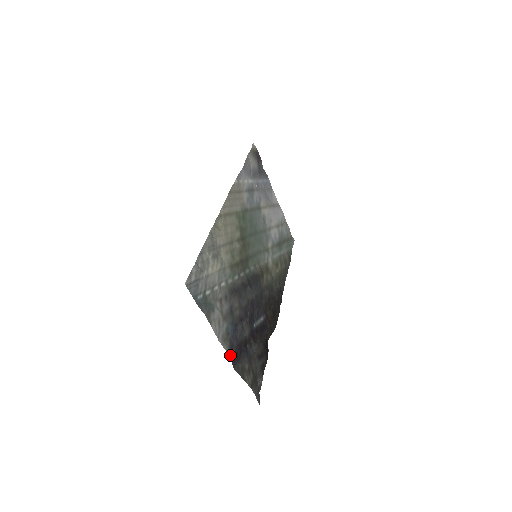
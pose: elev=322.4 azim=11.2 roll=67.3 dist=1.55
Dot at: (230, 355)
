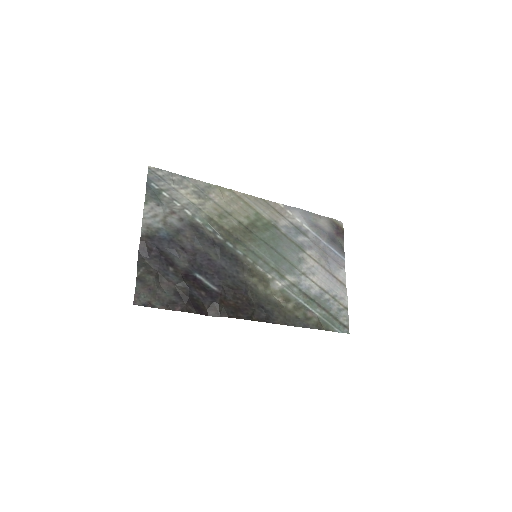
Dot at: (142, 238)
